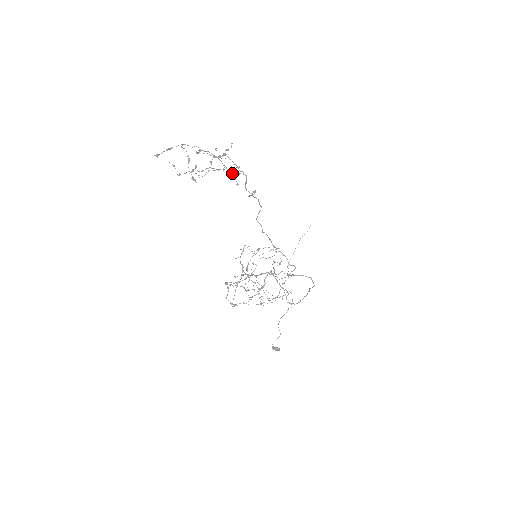
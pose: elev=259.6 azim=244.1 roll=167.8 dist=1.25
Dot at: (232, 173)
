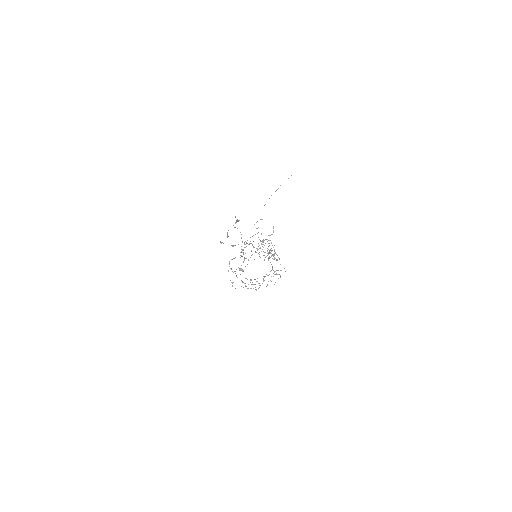
Dot at: (268, 254)
